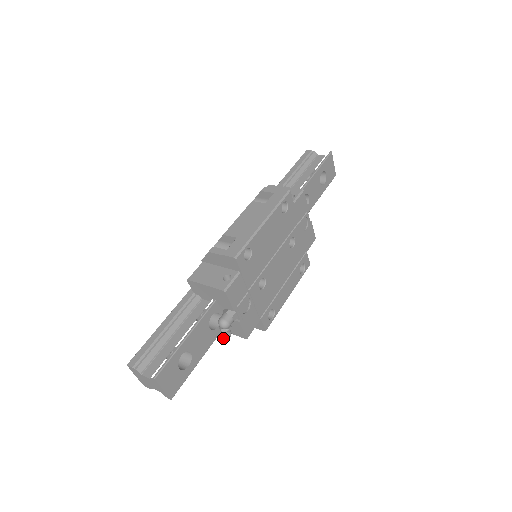
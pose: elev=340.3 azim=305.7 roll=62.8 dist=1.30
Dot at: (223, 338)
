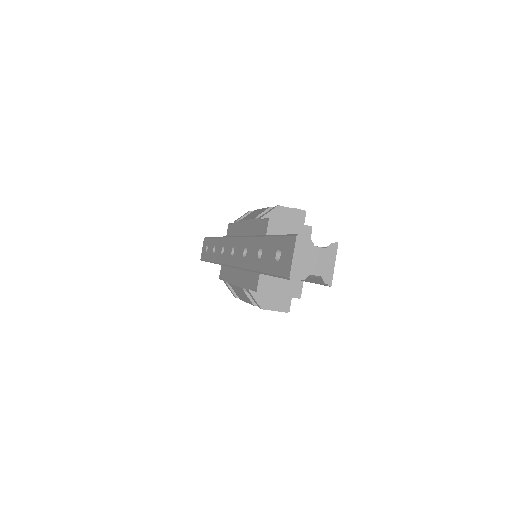
Dot at: occluded
